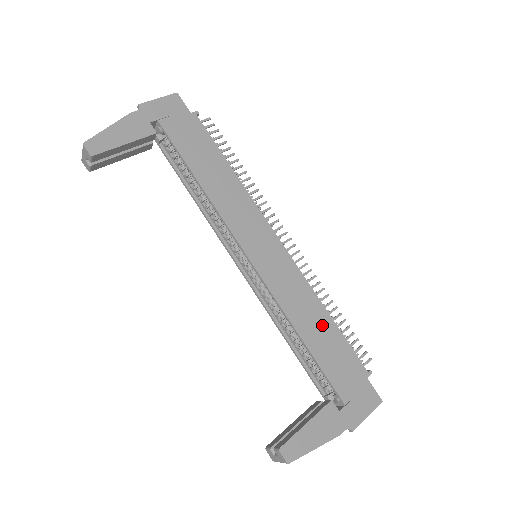
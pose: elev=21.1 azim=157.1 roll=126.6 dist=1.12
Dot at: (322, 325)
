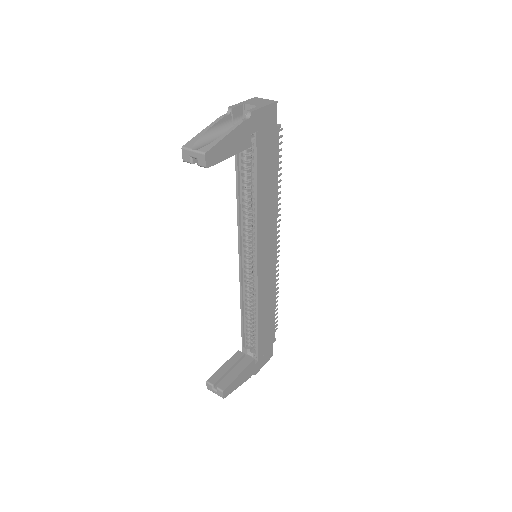
Dot at: (270, 312)
